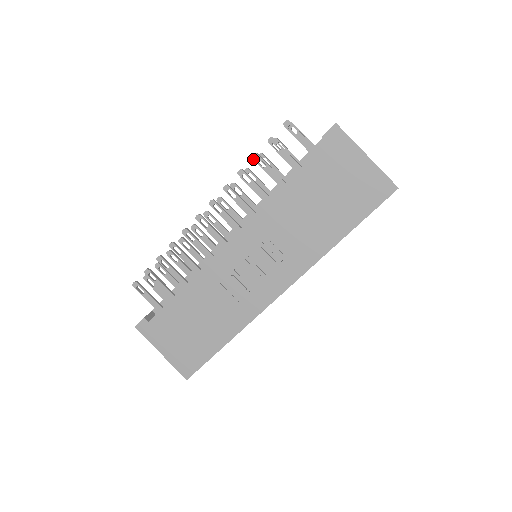
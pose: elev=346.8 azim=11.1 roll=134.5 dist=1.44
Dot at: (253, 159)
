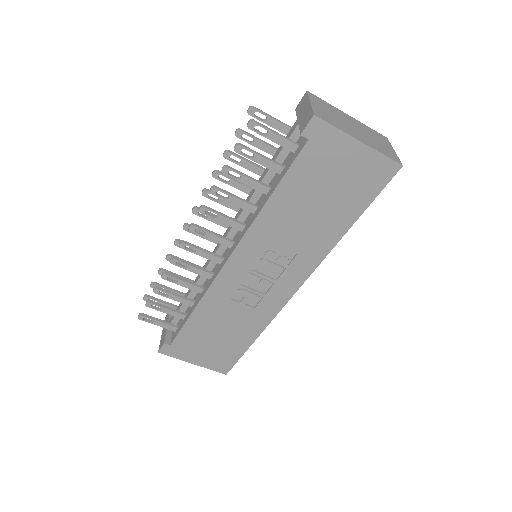
Dot at: occluded
